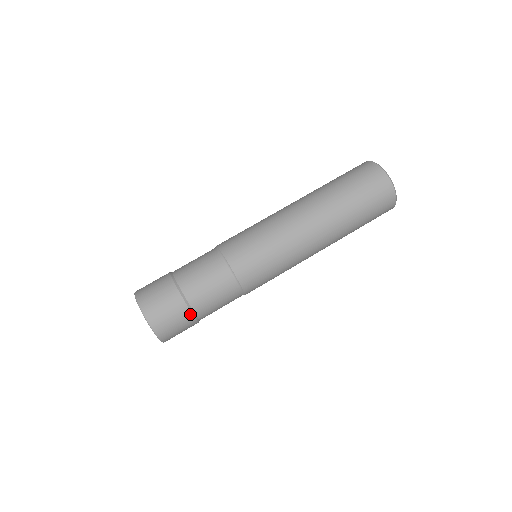
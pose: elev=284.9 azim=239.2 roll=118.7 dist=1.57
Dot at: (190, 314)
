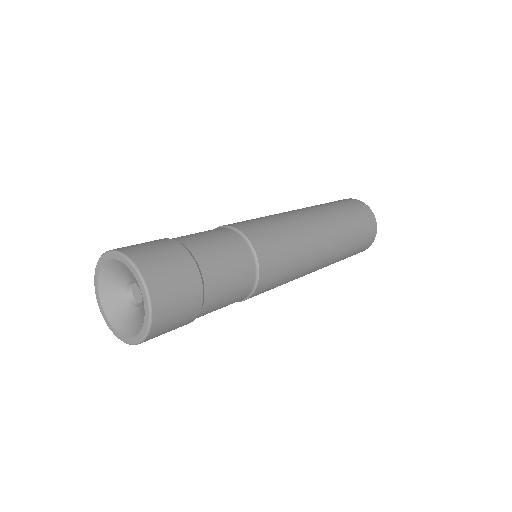
Dot at: (179, 246)
